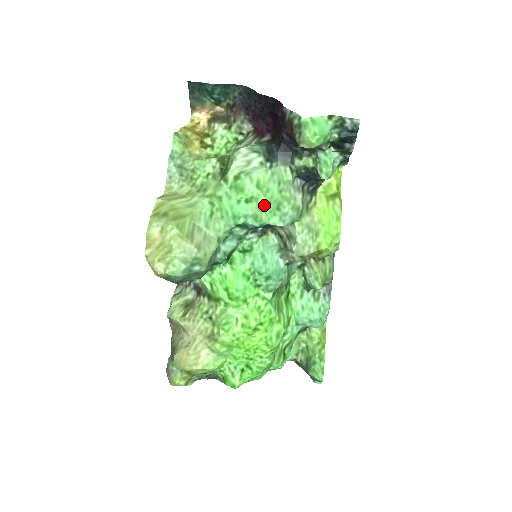
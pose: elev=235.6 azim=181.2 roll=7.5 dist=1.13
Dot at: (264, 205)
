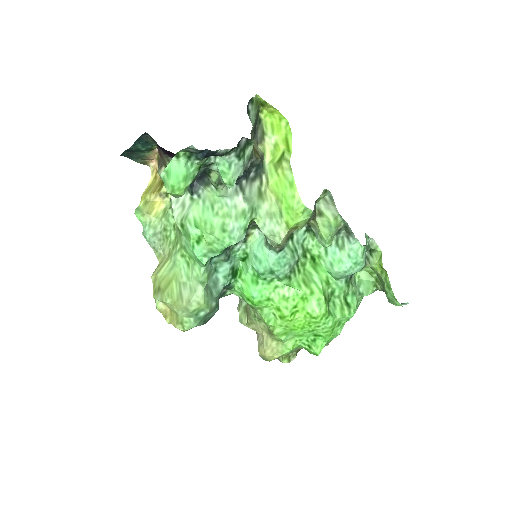
Dot at: (210, 238)
